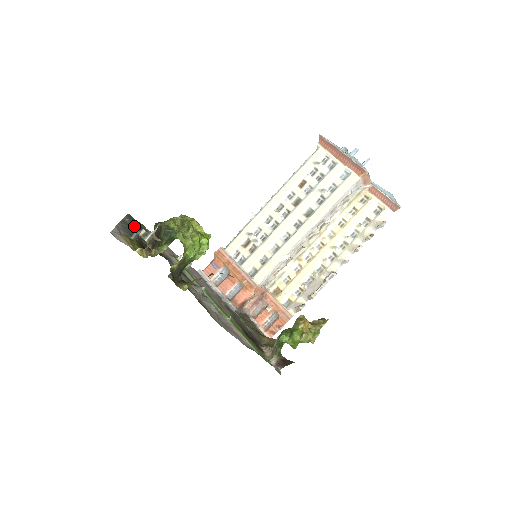
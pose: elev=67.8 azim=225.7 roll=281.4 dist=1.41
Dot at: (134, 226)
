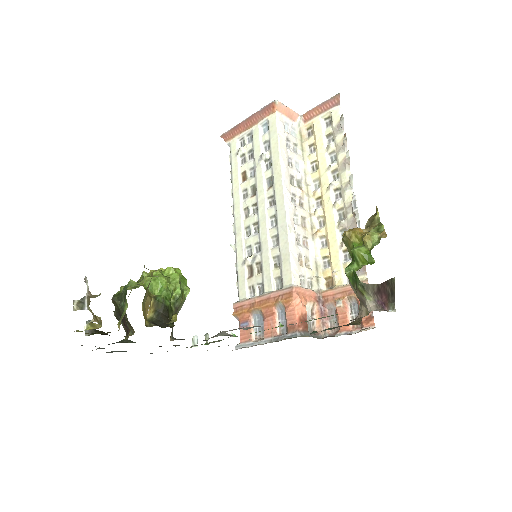
Dot at: occluded
